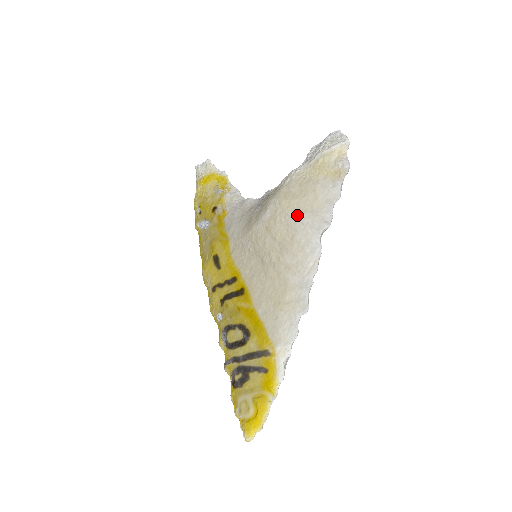
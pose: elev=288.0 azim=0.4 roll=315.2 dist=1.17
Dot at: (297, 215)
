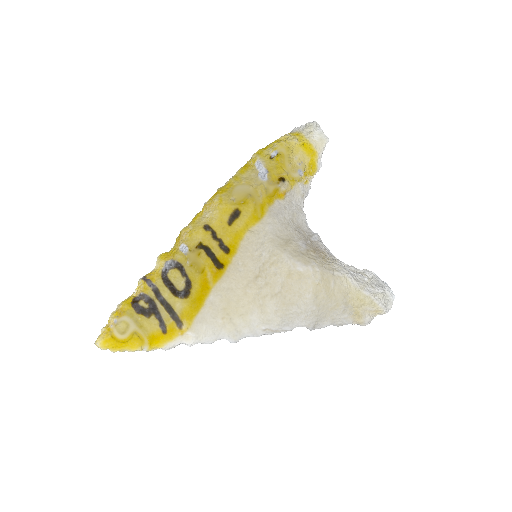
Dot at: (312, 302)
